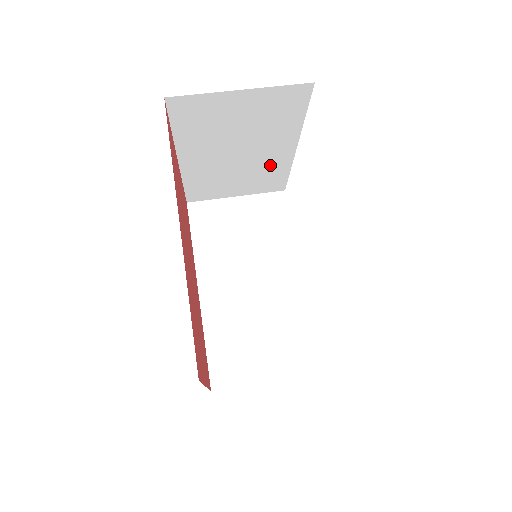
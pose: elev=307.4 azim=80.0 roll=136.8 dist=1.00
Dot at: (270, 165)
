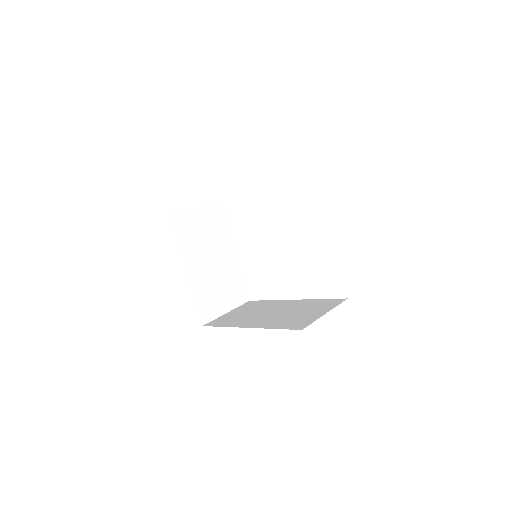
Dot at: (231, 271)
